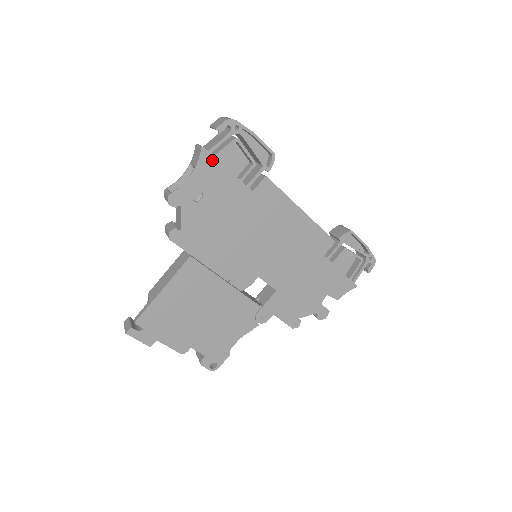
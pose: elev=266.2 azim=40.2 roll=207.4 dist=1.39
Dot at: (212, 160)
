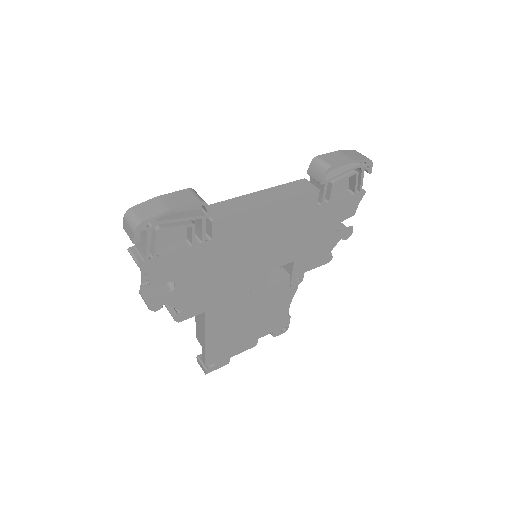
Dot at: (155, 261)
